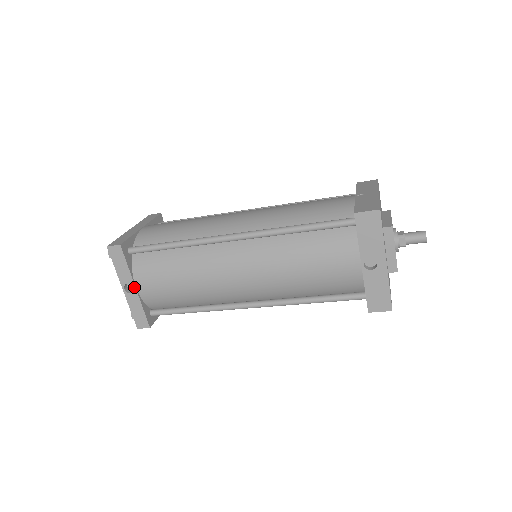
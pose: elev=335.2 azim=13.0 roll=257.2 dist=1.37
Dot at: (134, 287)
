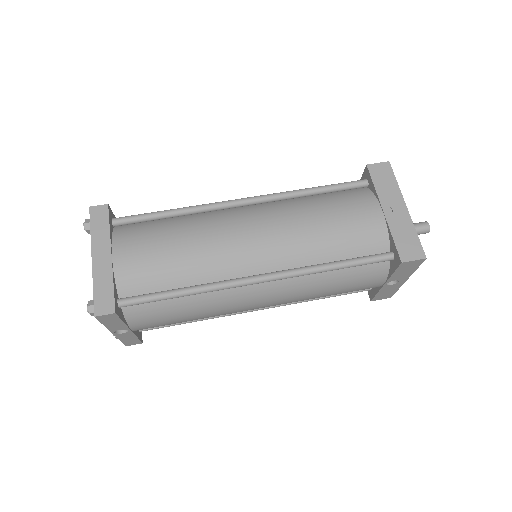
Dot at: (128, 330)
